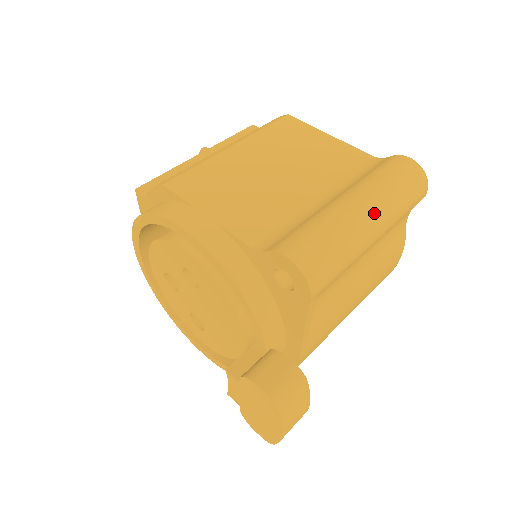
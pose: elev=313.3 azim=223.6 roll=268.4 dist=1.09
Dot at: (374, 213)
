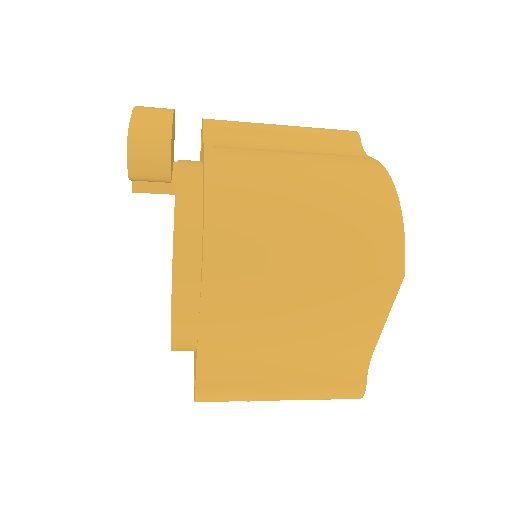
Dot at: occluded
